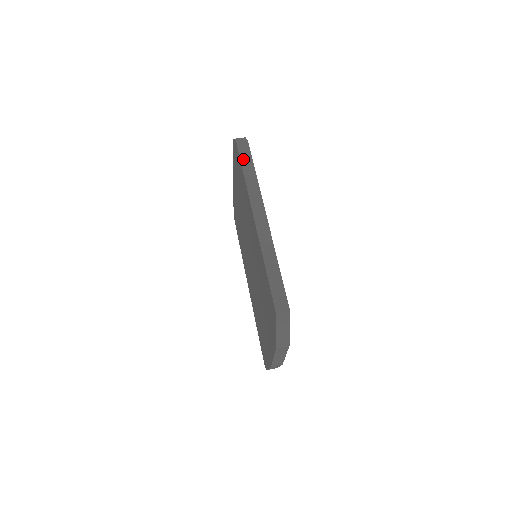
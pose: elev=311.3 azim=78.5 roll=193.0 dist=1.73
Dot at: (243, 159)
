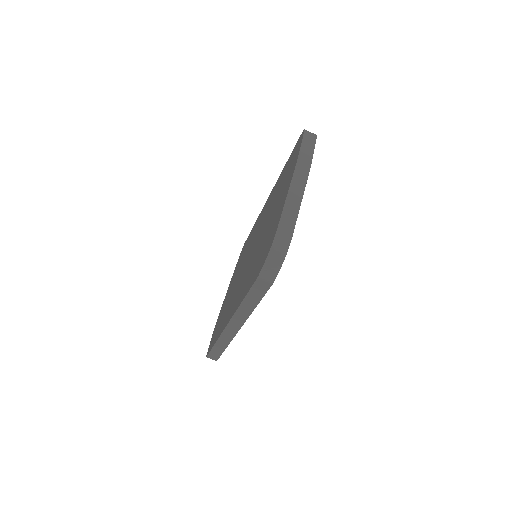
Dot at: (252, 292)
